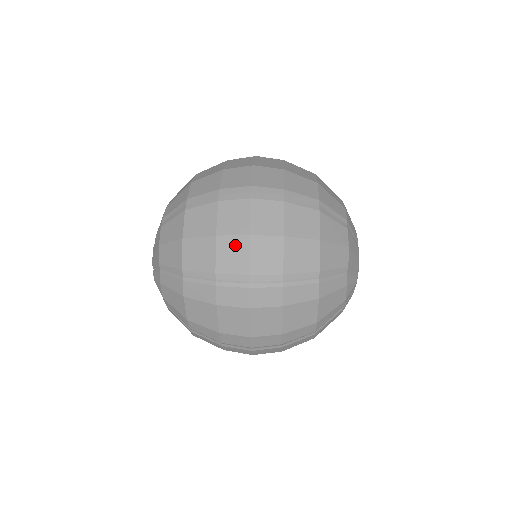
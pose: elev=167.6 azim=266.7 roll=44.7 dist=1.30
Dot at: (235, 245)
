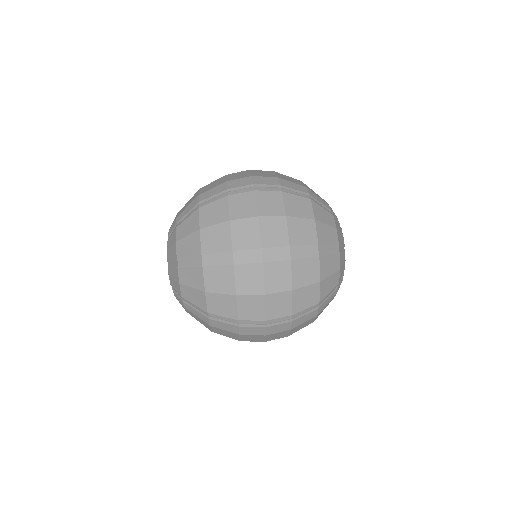
Dot at: (253, 302)
